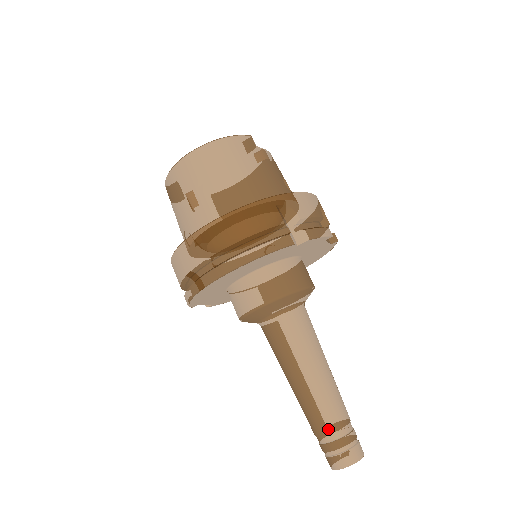
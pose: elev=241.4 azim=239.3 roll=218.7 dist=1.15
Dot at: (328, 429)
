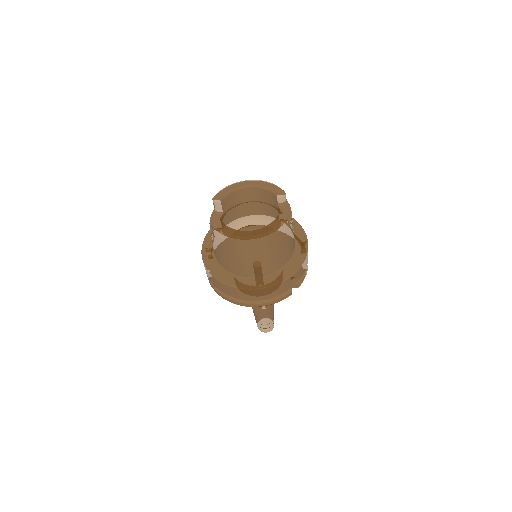
Dot at: (265, 324)
